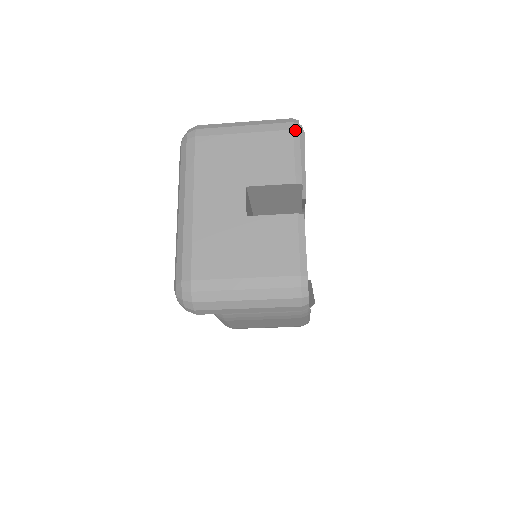
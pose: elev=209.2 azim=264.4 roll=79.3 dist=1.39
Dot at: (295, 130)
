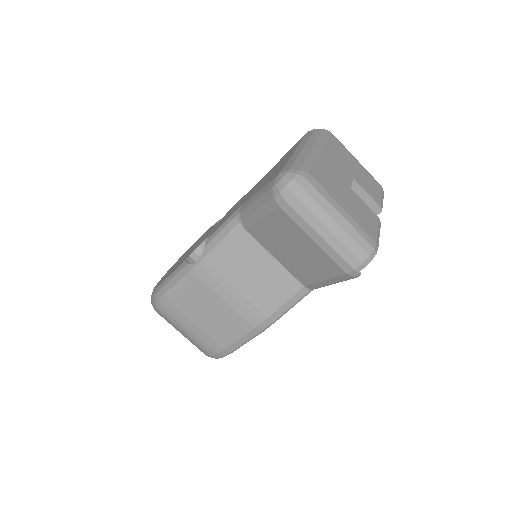
Dot at: occluded
